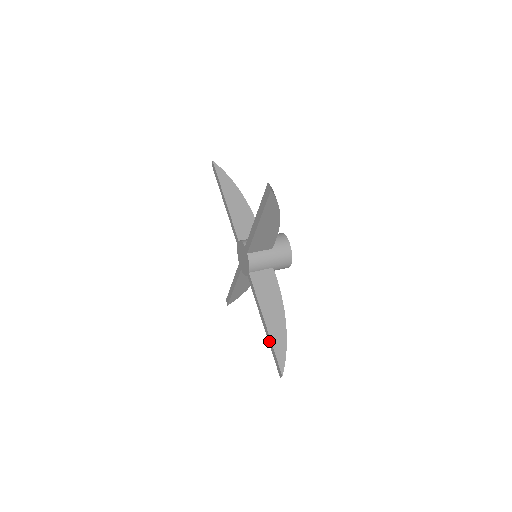
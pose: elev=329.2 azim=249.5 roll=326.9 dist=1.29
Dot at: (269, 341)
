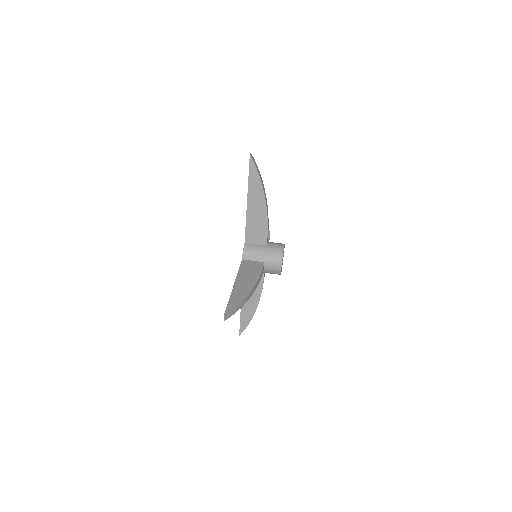
Dot at: occluded
